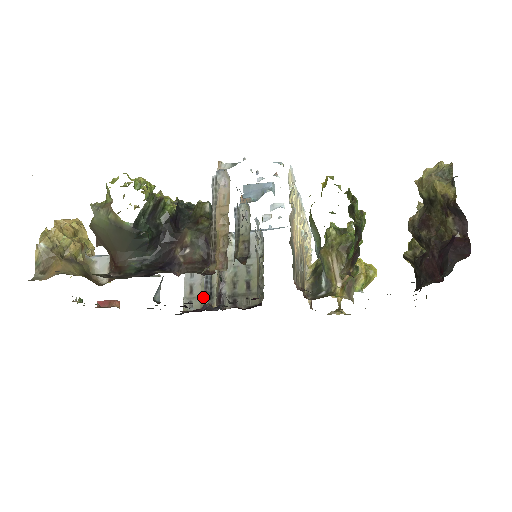
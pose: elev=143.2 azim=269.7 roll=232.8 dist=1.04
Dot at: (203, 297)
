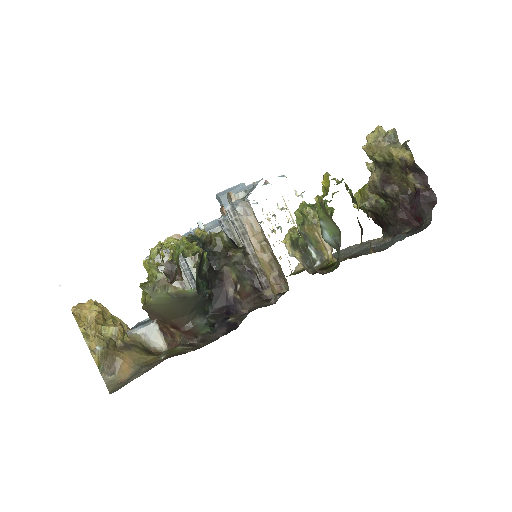
Dot at: occluded
